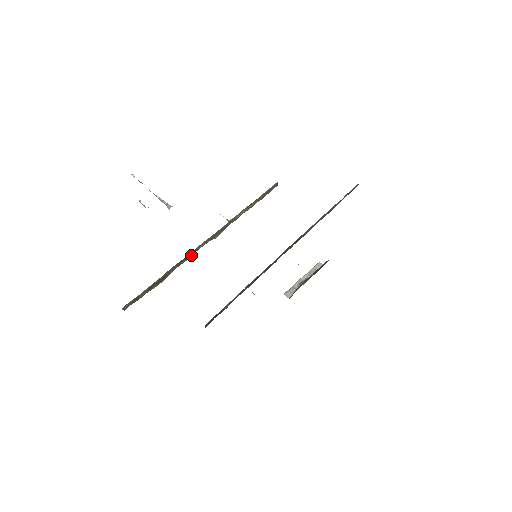
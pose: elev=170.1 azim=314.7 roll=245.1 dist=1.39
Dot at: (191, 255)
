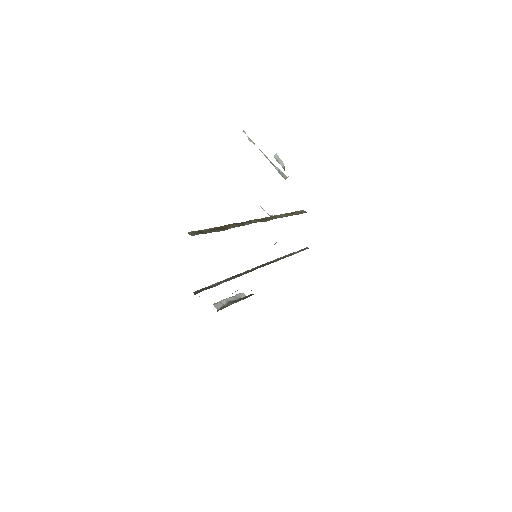
Dot at: (248, 223)
